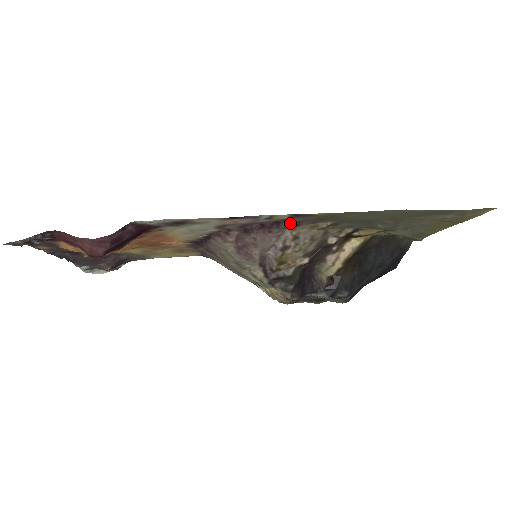
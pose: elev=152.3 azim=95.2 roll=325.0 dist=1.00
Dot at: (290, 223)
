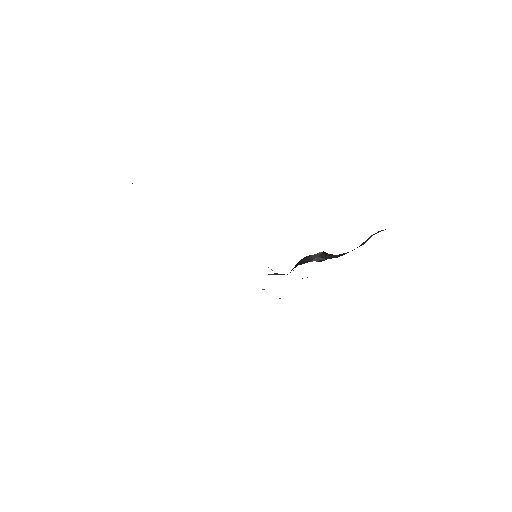
Dot at: occluded
